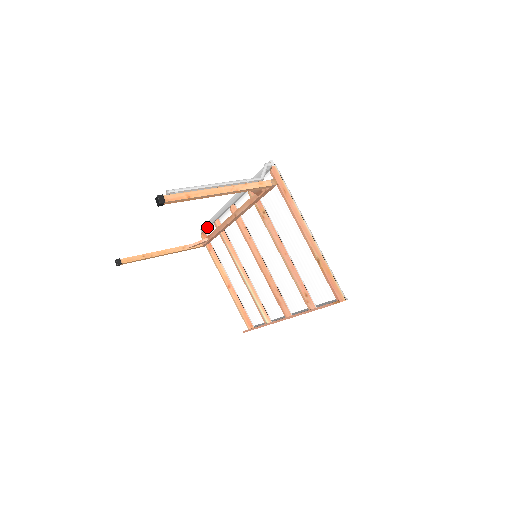
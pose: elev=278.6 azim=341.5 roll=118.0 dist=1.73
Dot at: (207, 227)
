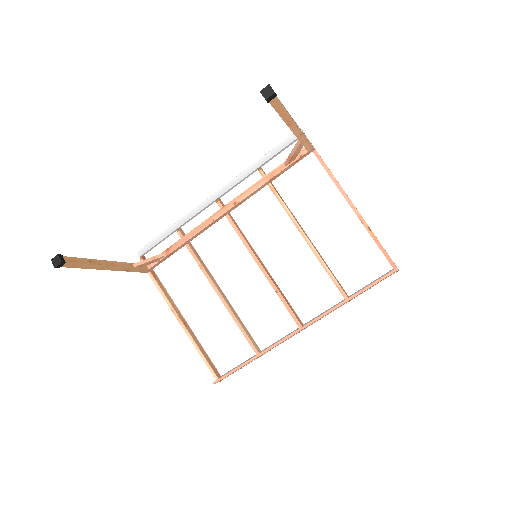
Dot at: (156, 244)
